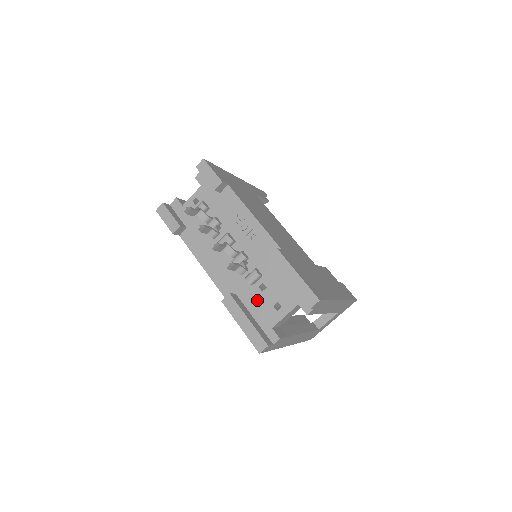
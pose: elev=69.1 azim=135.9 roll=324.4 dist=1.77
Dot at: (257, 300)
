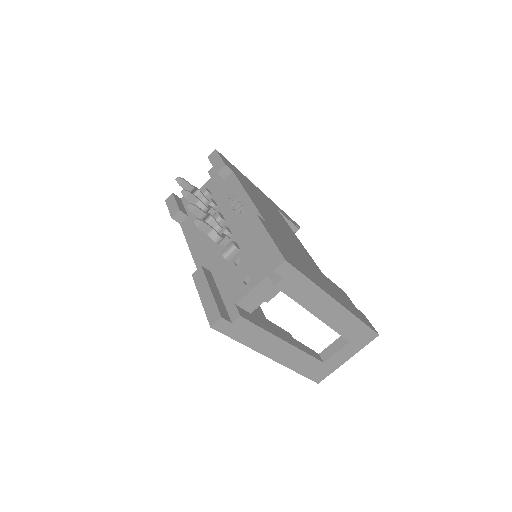
Dot at: (229, 276)
